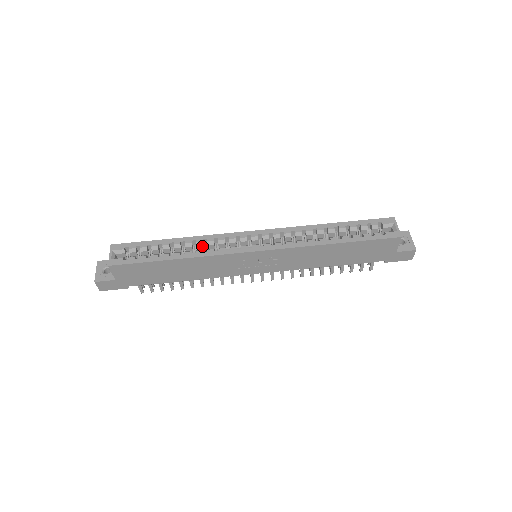
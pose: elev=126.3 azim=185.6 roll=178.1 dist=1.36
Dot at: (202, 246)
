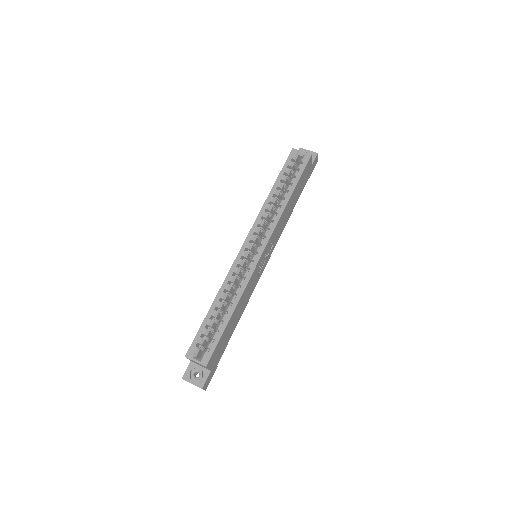
Dot at: (231, 287)
